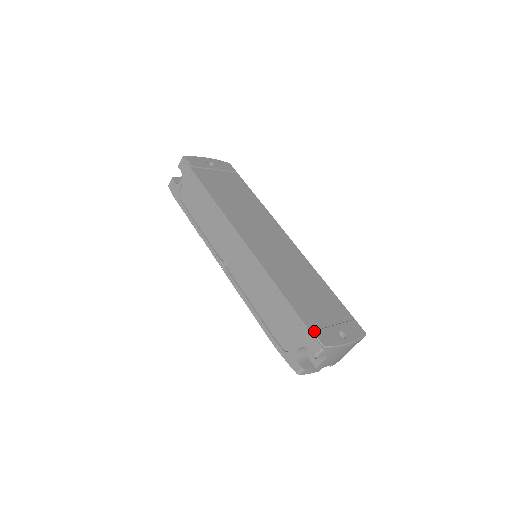
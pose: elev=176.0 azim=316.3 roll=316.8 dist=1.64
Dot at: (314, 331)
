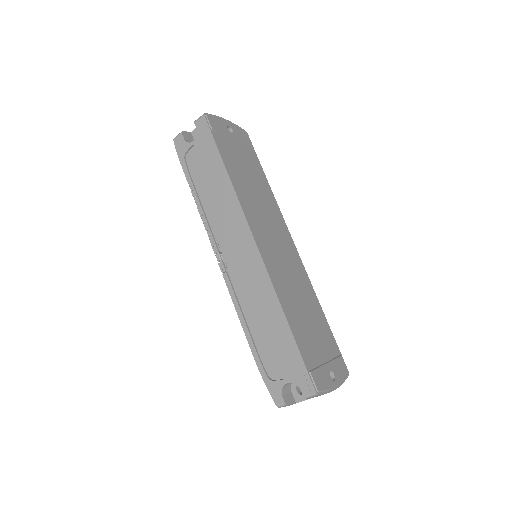
Dot at: (311, 371)
